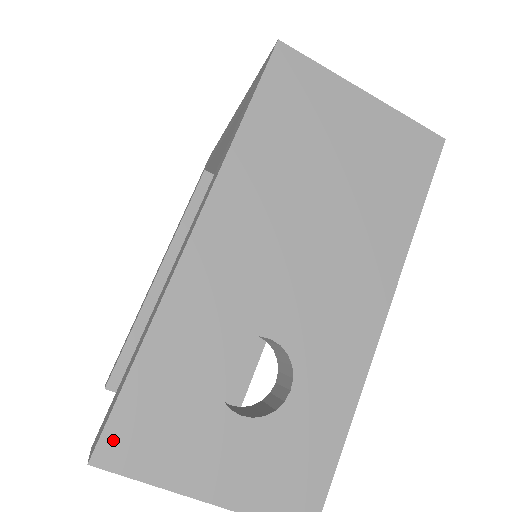
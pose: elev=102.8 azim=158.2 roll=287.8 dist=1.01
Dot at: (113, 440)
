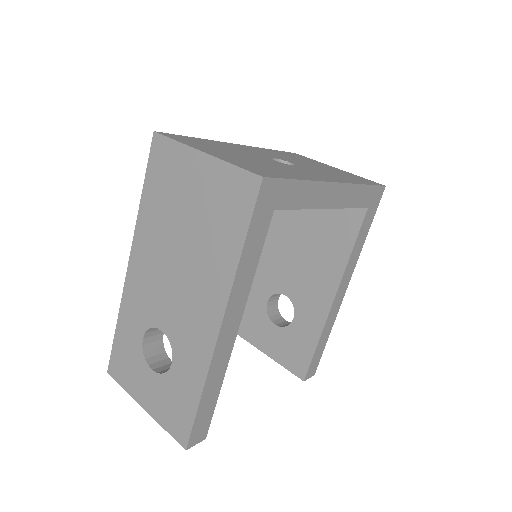
Dot at: (113, 365)
